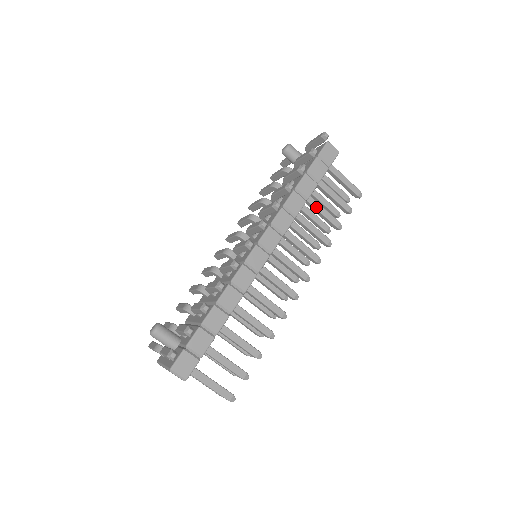
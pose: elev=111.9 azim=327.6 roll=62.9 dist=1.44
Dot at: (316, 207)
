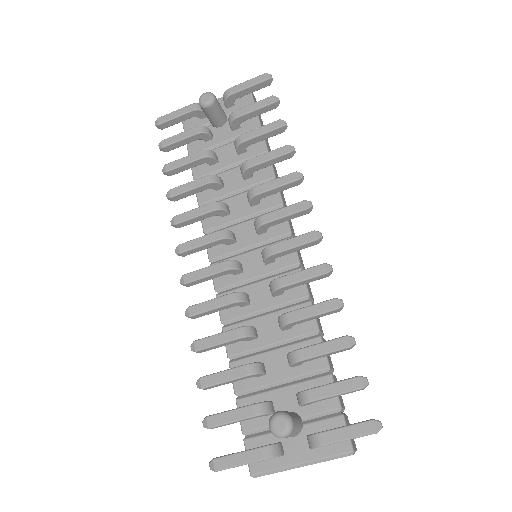
Dot at: occluded
